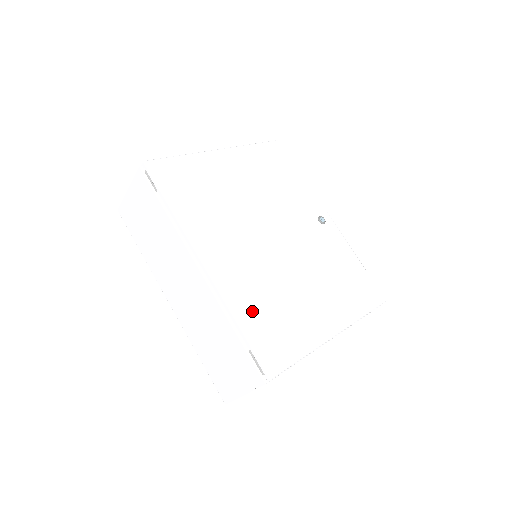
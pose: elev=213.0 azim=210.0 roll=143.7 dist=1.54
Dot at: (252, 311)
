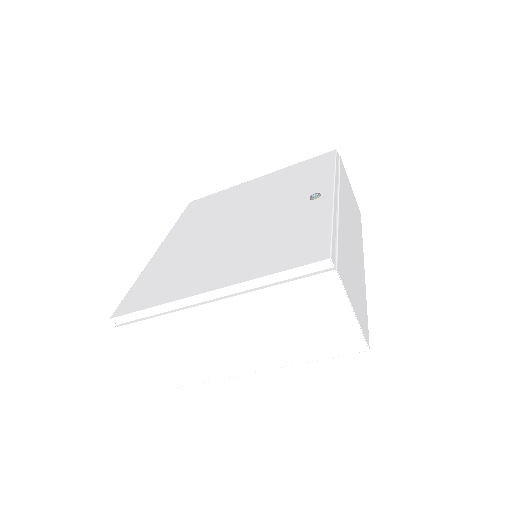
Dot at: (154, 274)
